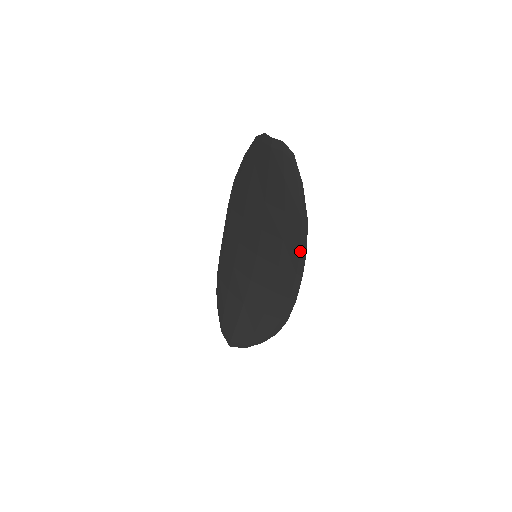
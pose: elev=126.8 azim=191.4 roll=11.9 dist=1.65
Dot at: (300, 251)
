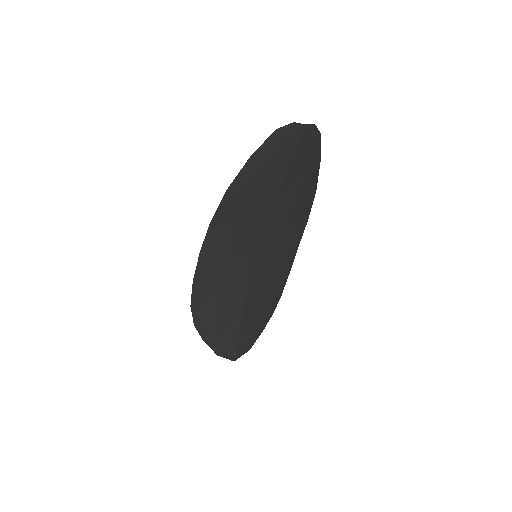
Dot at: (302, 225)
